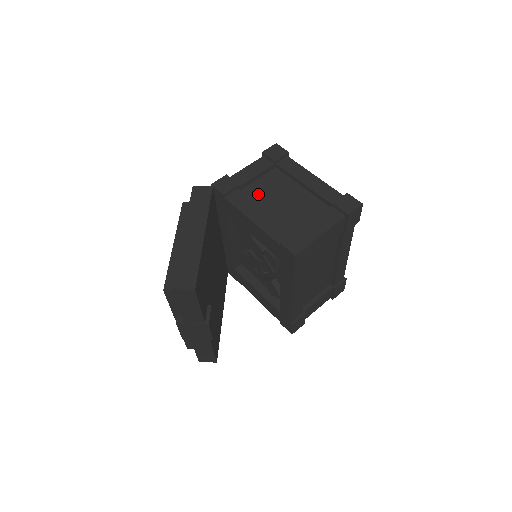
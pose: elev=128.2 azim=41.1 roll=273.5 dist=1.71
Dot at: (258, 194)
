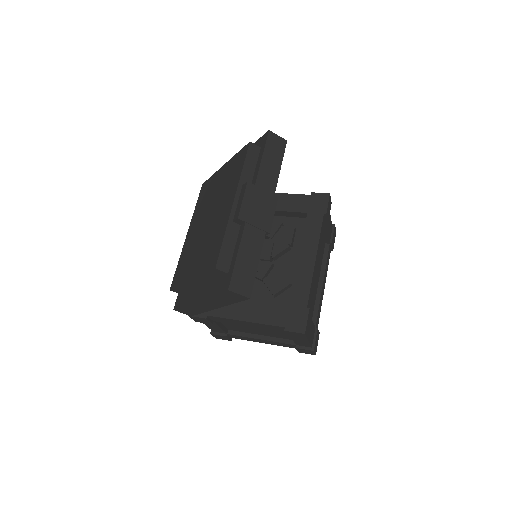
Dot at: occluded
